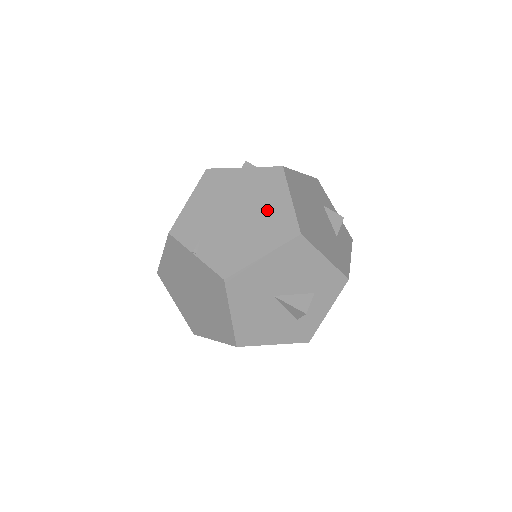
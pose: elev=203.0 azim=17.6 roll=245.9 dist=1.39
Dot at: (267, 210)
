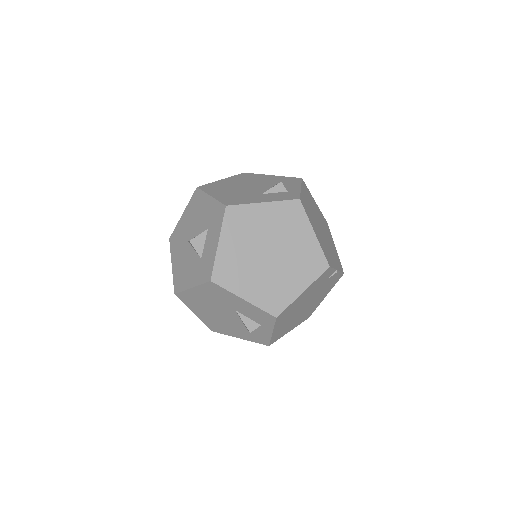
Dot at: occluded
